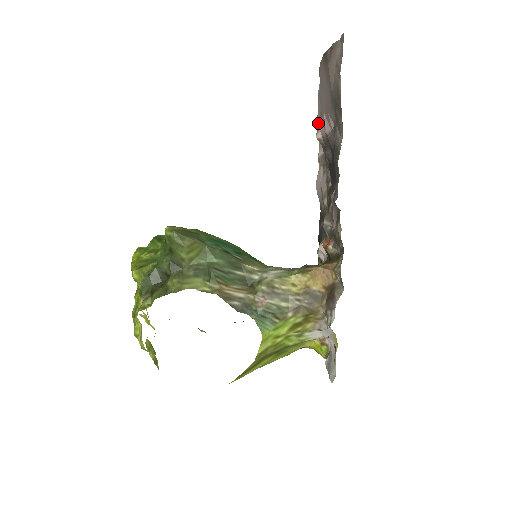
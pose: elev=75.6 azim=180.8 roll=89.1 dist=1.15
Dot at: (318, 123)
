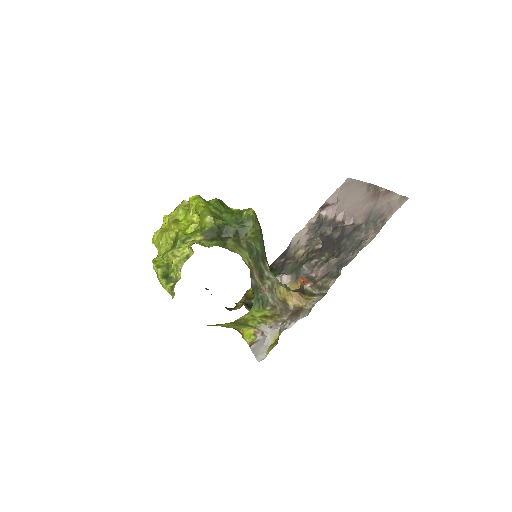
Dot at: (324, 204)
